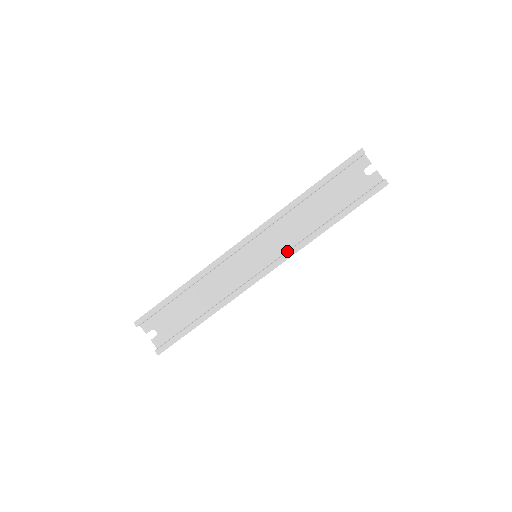
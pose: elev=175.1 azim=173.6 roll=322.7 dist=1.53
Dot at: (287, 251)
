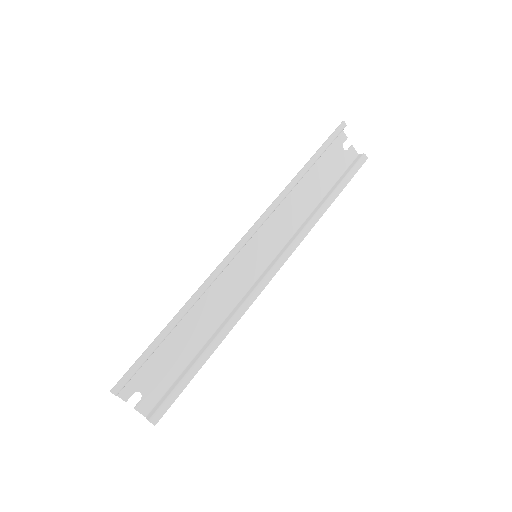
Dot at: (288, 244)
